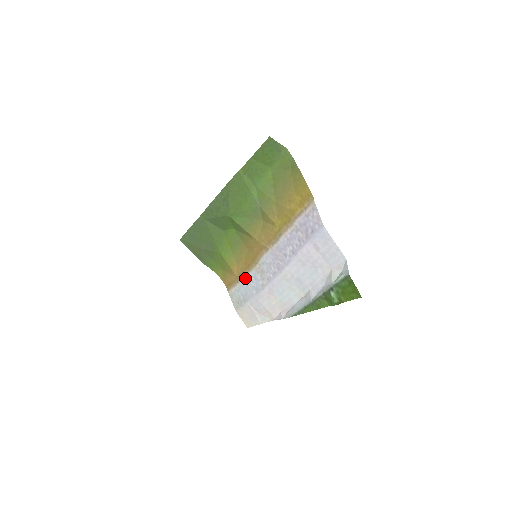
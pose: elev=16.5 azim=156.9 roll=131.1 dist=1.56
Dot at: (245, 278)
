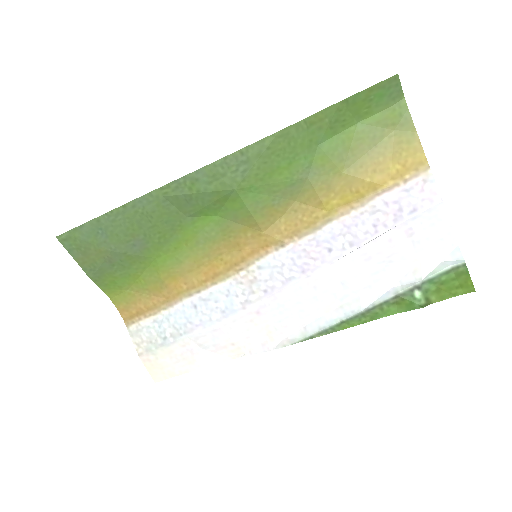
Dot at: (195, 297)
